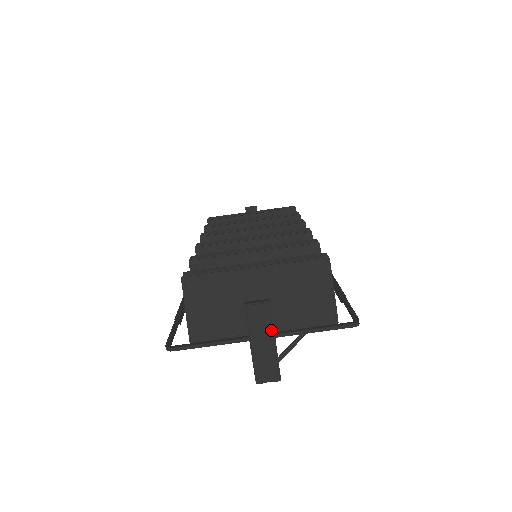
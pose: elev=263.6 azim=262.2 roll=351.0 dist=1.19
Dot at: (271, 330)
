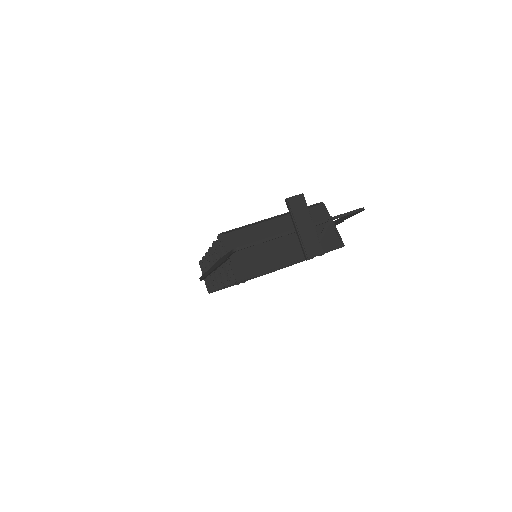
Dot at: (309, 214)
